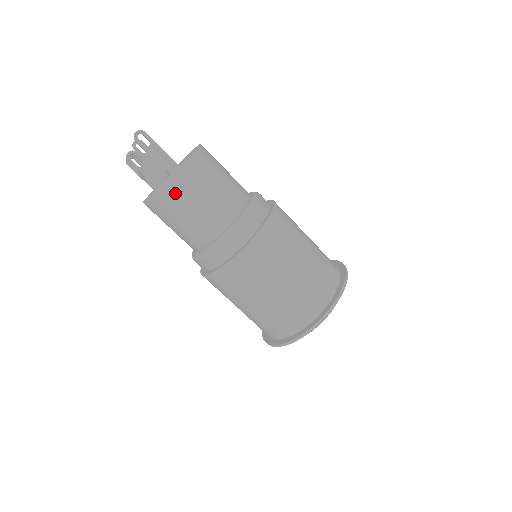
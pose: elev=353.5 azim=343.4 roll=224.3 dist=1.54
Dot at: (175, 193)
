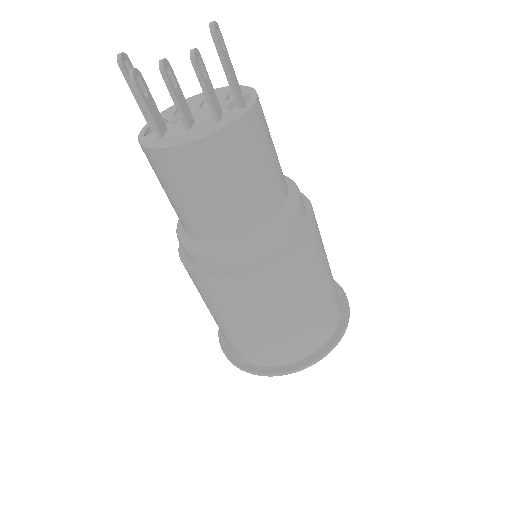
Dot at: (256, 131)
